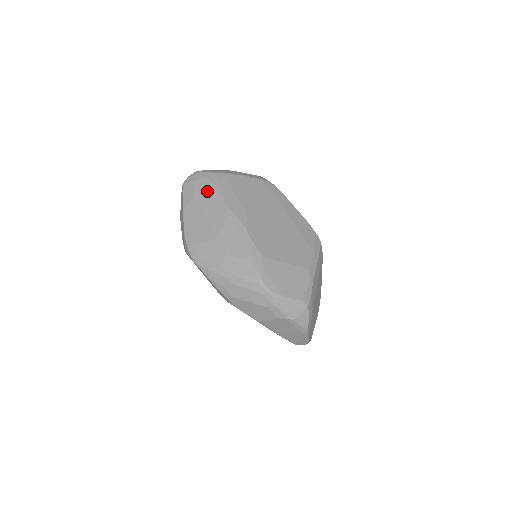
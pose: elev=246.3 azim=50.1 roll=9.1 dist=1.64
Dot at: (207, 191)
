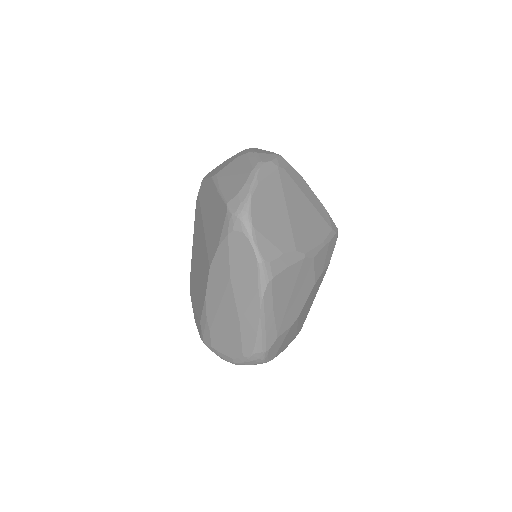
Dot at: occluded
